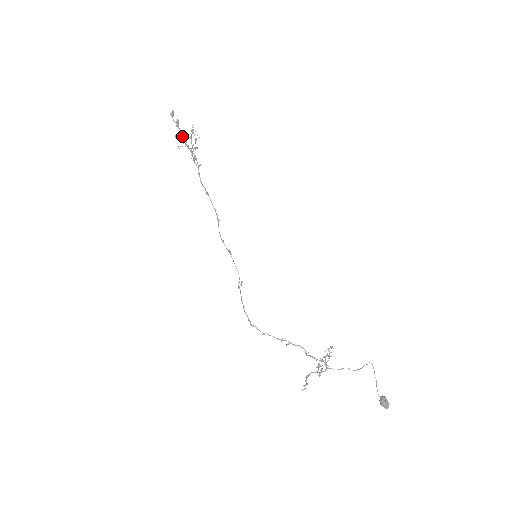
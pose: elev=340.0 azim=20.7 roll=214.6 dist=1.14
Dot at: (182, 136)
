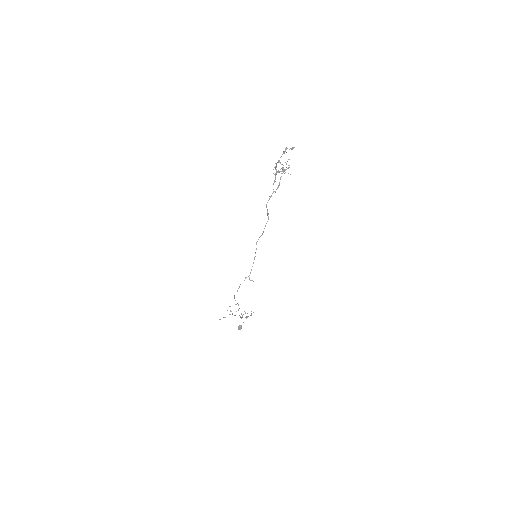
Dot at: occluded
